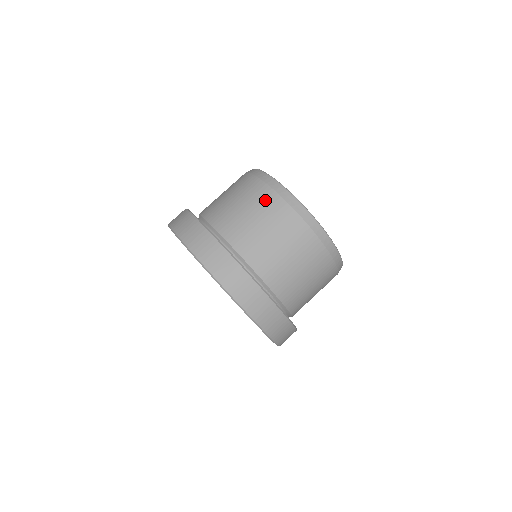
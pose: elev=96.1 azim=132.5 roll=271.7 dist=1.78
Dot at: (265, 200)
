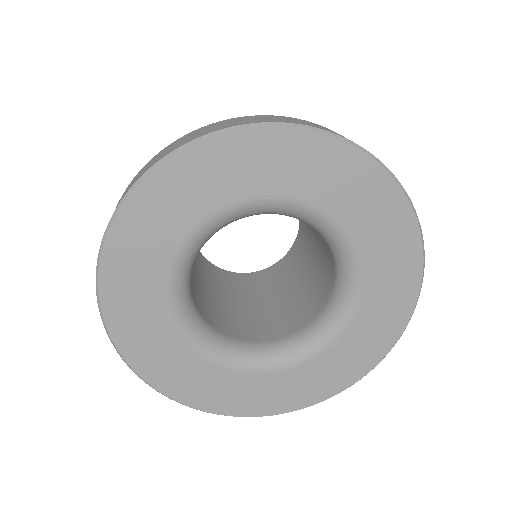
Dot at: occluded
